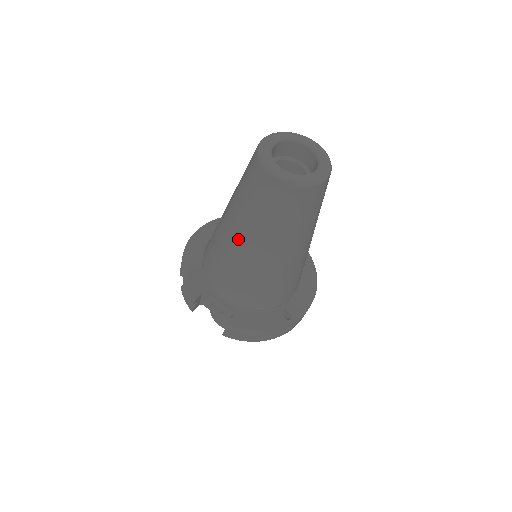
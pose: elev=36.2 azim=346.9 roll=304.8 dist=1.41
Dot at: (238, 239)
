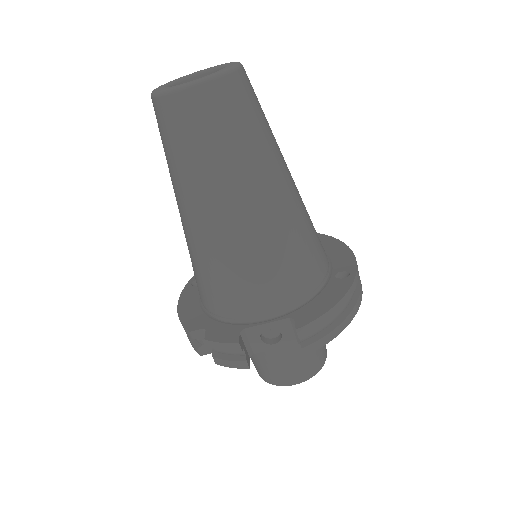
Dot at: (218, 213)
